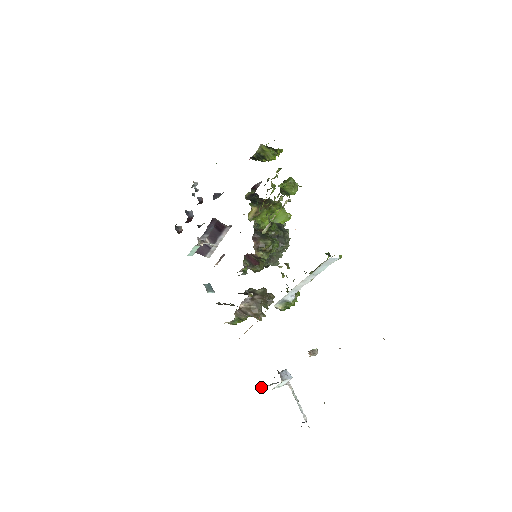
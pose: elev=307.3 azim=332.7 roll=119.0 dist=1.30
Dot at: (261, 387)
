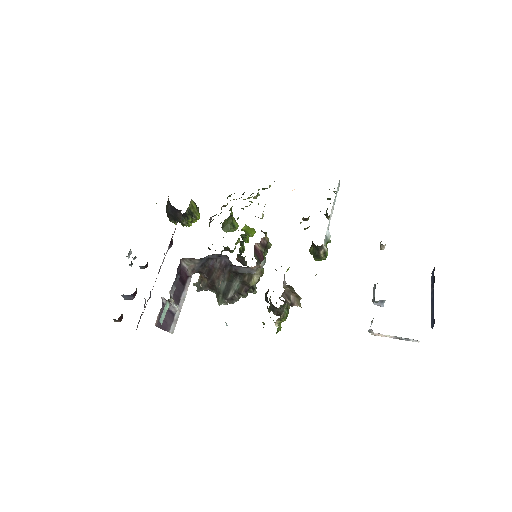
Dot at: occluded
